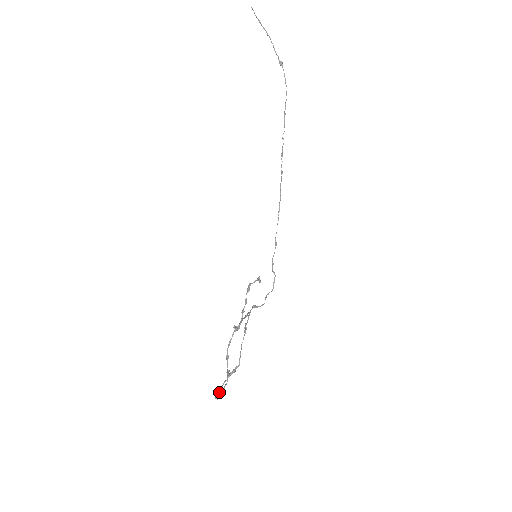
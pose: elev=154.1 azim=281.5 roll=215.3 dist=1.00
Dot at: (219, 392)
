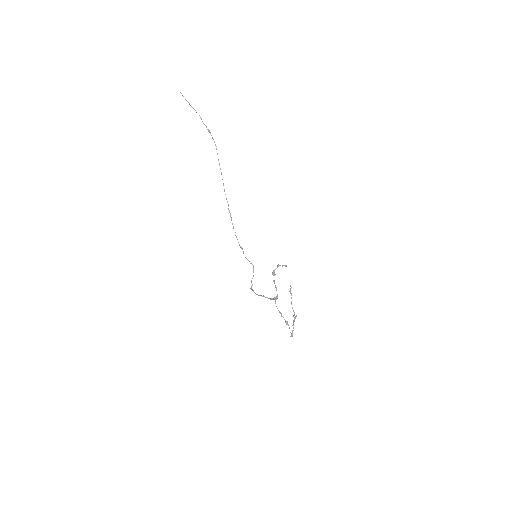
Dot at: occluded
